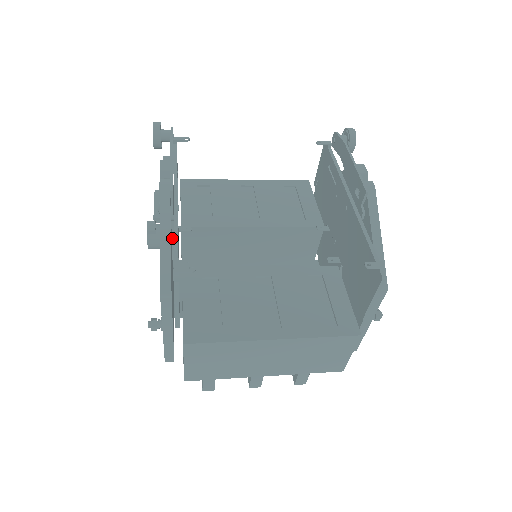
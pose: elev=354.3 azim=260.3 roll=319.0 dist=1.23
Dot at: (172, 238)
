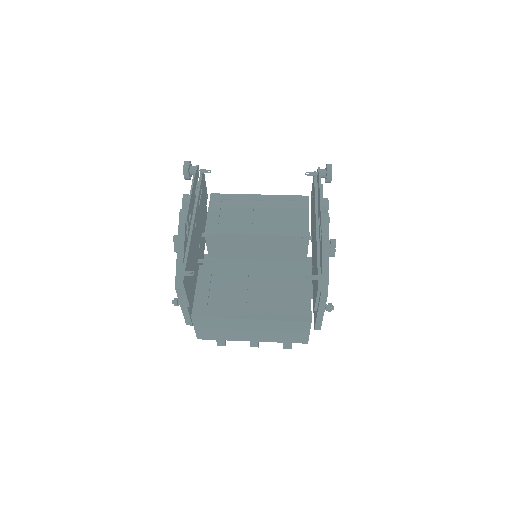
Dot at: occluded
